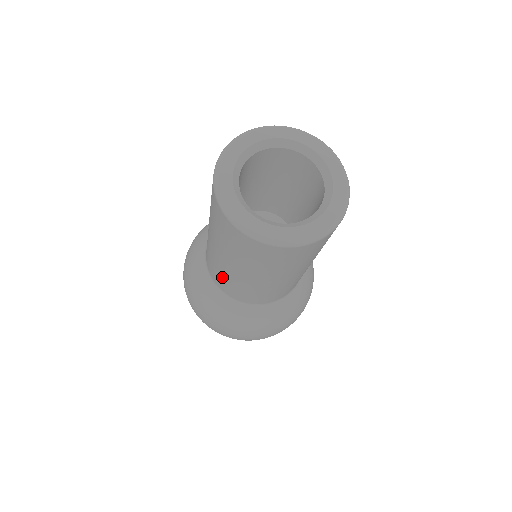
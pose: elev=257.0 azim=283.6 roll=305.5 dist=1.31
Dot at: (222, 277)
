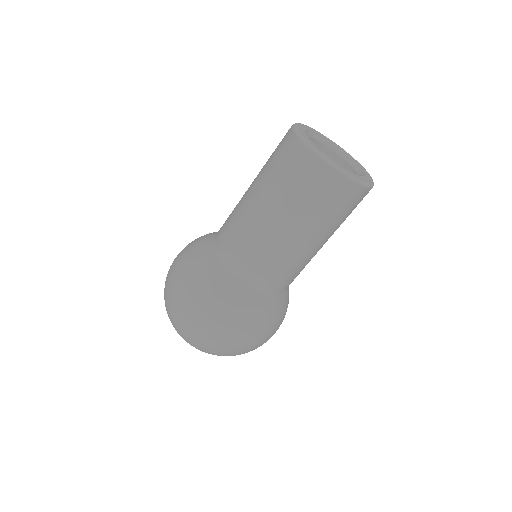
Dot at: (242, 237)
